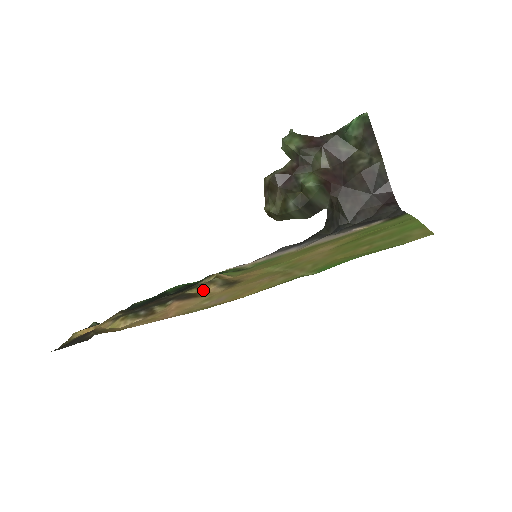
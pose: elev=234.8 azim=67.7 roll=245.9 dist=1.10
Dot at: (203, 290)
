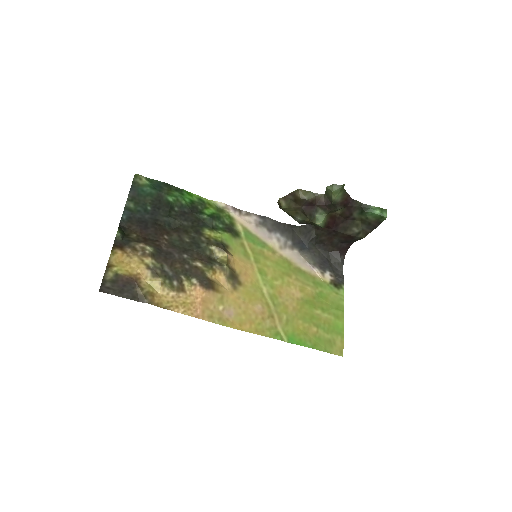
Dot at: (216, 275)
